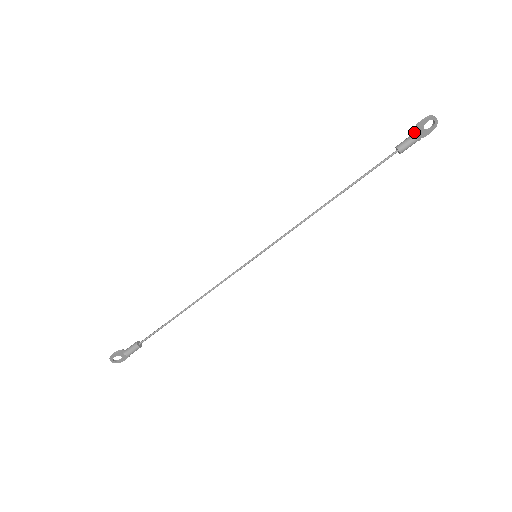
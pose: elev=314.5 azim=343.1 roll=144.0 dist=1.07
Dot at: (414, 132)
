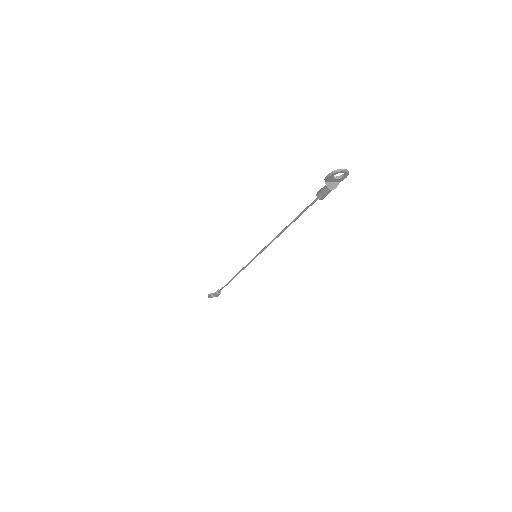
Dot at: (326, 184)
